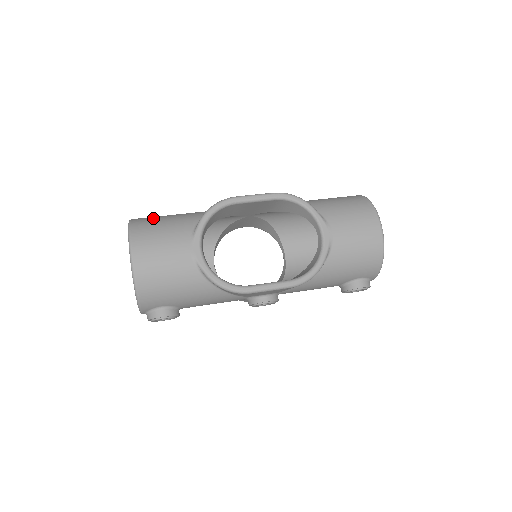
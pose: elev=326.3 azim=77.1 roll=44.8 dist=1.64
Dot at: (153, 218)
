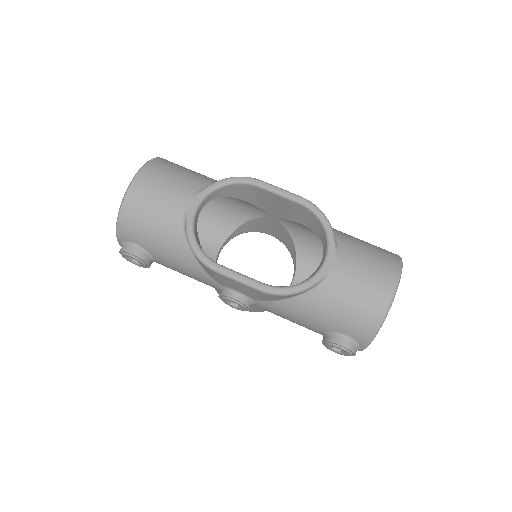
Dot at: occluded
